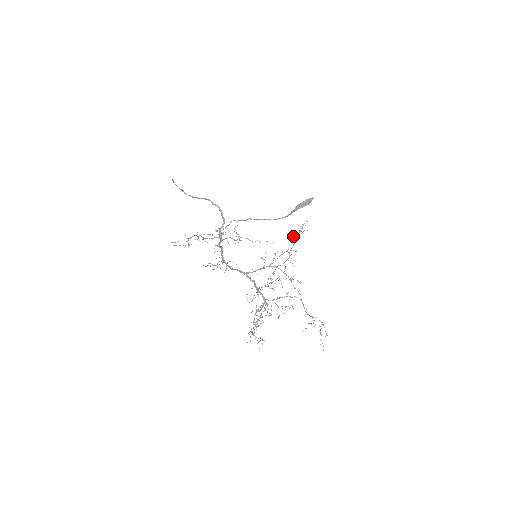
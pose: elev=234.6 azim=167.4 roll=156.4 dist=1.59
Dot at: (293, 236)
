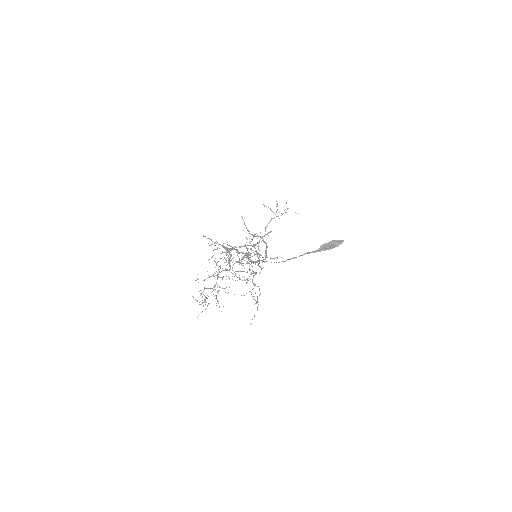
Dot at: occluded
